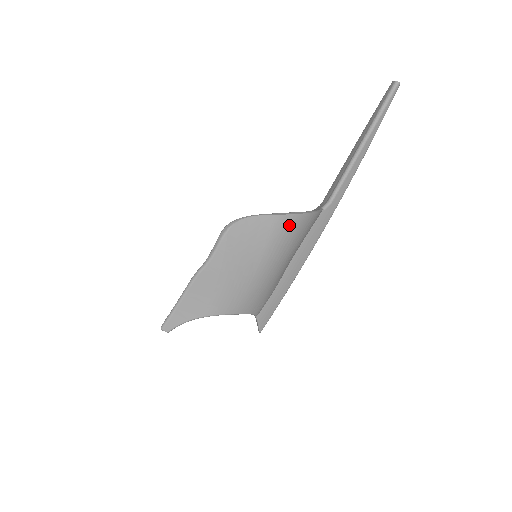
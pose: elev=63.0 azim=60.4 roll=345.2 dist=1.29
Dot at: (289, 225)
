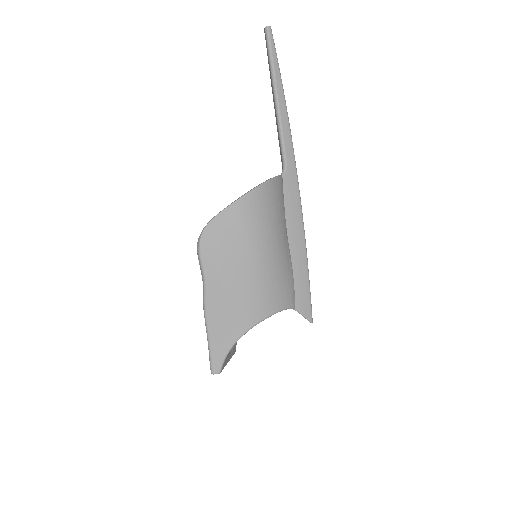
Dot at: (251, 205)
